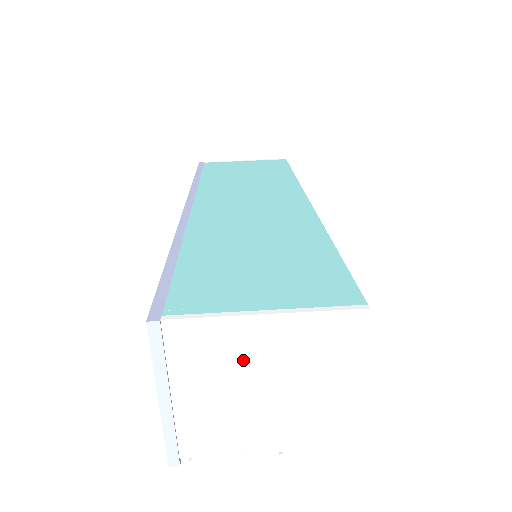
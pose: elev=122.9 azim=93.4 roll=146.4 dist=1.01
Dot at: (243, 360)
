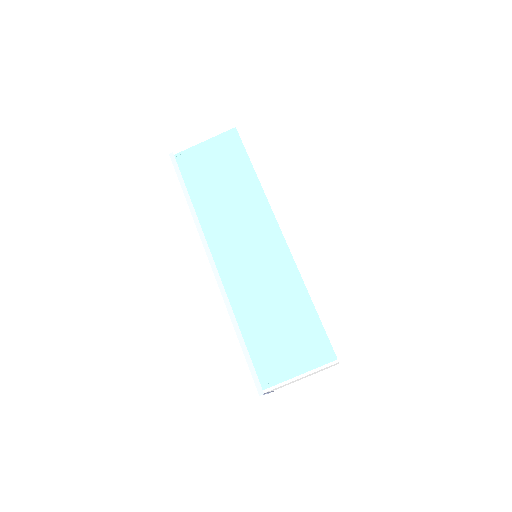
Dot at: occluded
